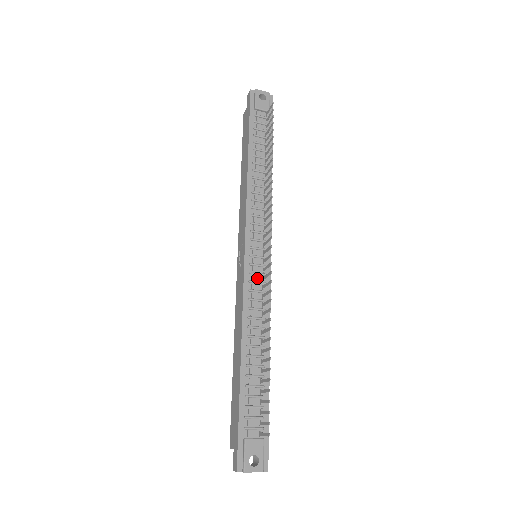
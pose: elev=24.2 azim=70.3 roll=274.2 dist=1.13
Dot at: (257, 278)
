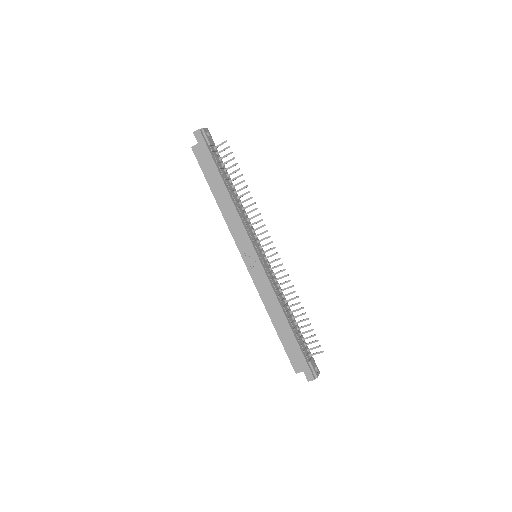
Dot at: (268, 270)
